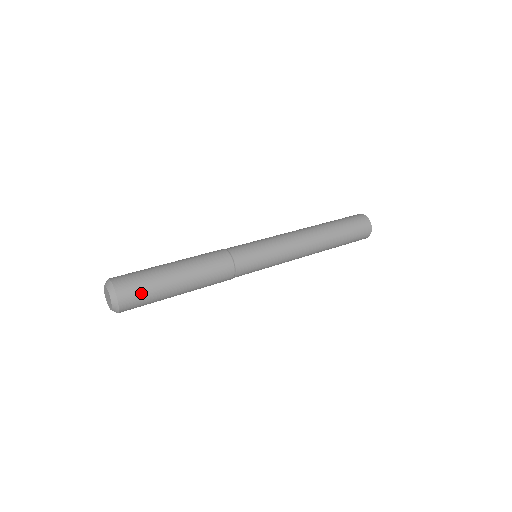
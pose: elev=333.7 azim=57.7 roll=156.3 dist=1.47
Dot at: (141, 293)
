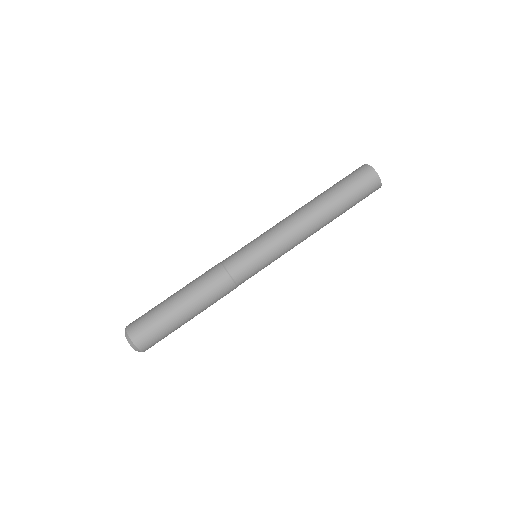
Dot at: occluded
